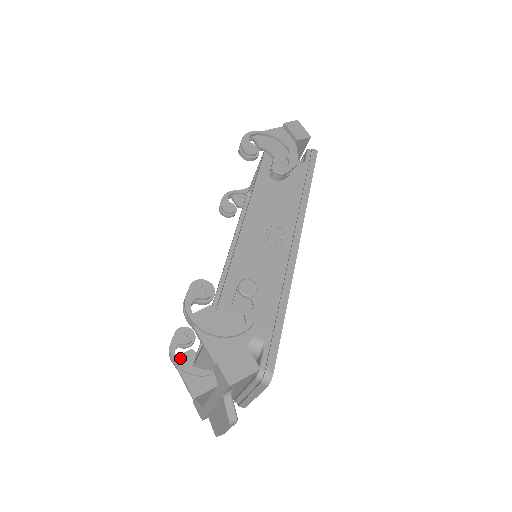
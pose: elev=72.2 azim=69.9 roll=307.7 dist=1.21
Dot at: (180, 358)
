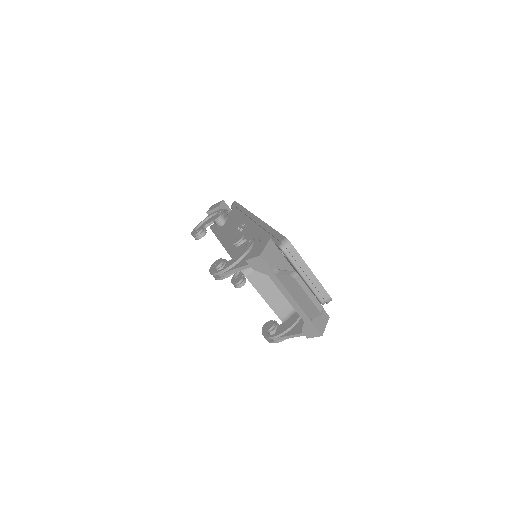
Dot at: (276, 334)
